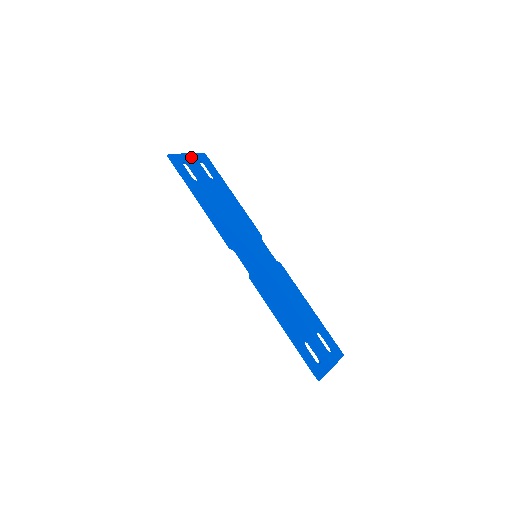
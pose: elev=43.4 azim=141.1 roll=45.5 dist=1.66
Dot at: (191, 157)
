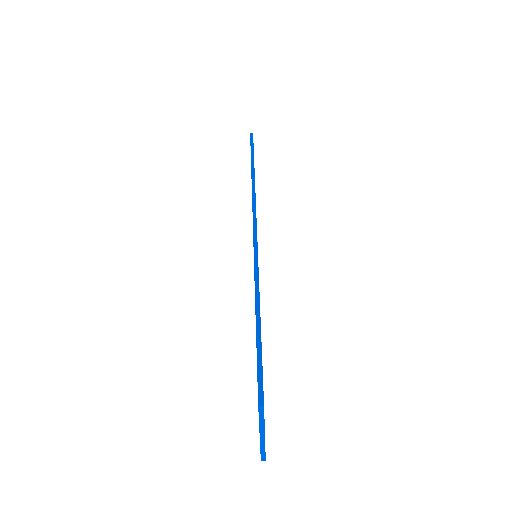
Dot at: occluded
